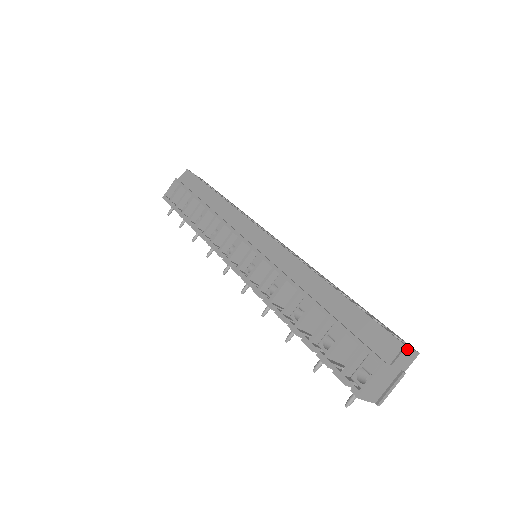
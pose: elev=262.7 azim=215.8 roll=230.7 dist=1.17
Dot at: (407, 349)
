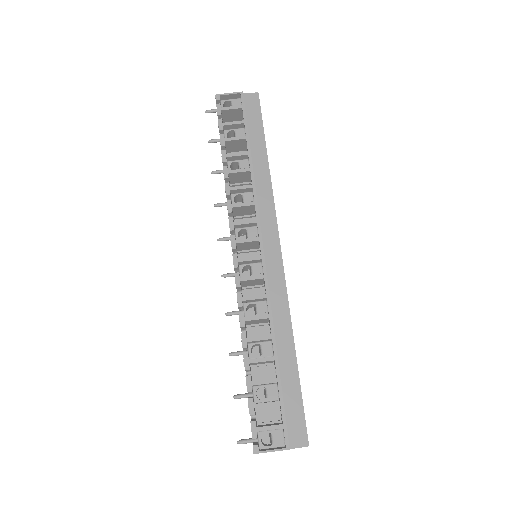
Dot at: occluded
